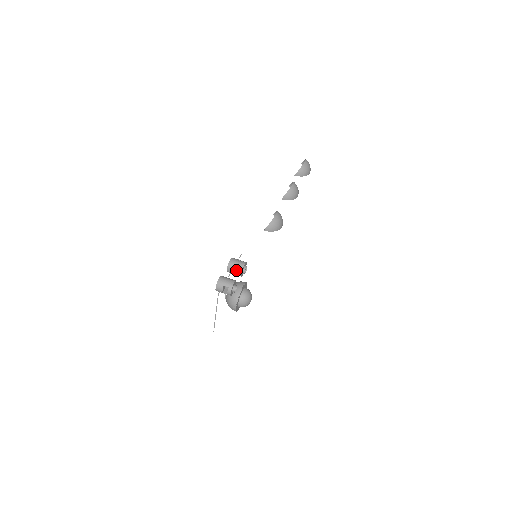
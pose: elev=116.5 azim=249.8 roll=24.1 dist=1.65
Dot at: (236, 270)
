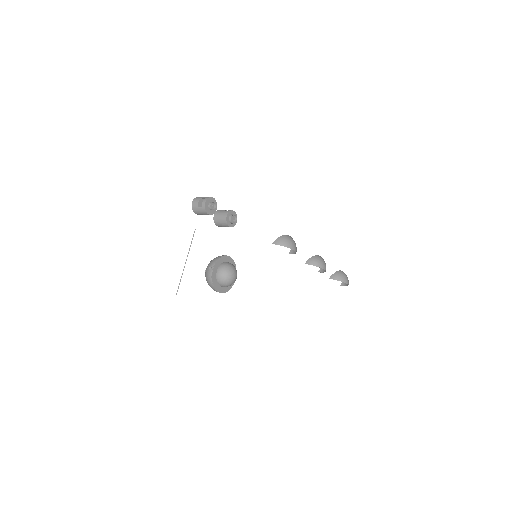
Dot at: (223, 213)
